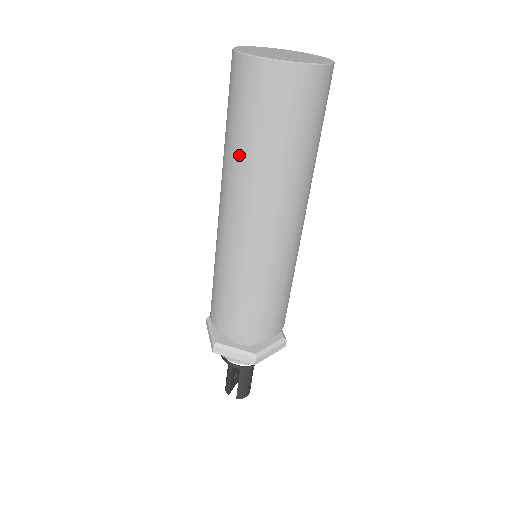
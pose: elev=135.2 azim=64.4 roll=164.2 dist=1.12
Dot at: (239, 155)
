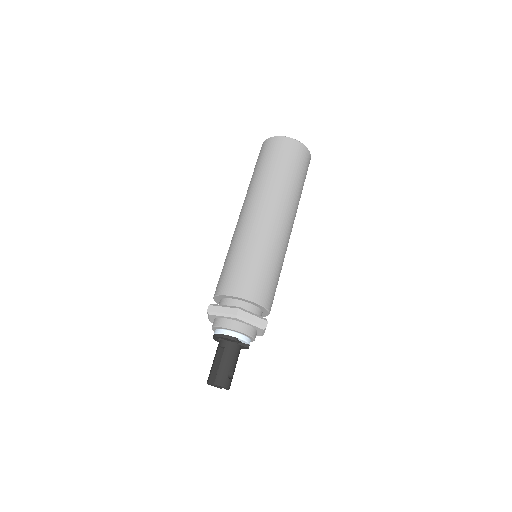
Dot at: (254, 179)
